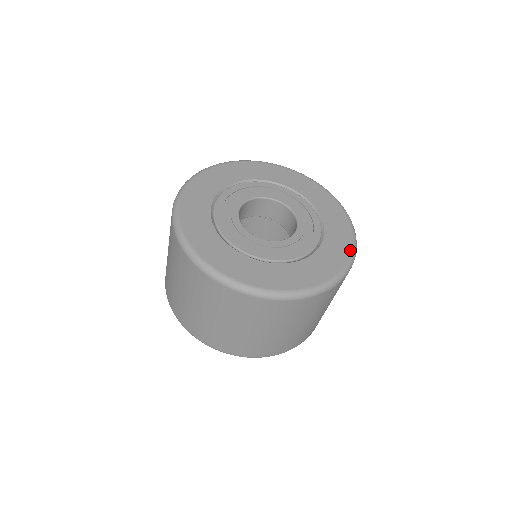
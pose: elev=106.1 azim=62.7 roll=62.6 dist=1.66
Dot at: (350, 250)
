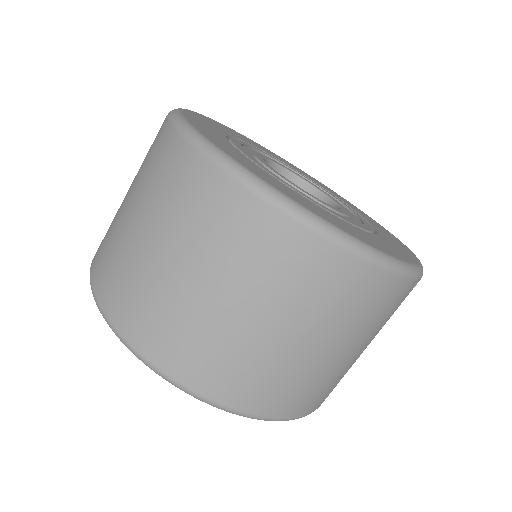
Dot at: (406, 260)
